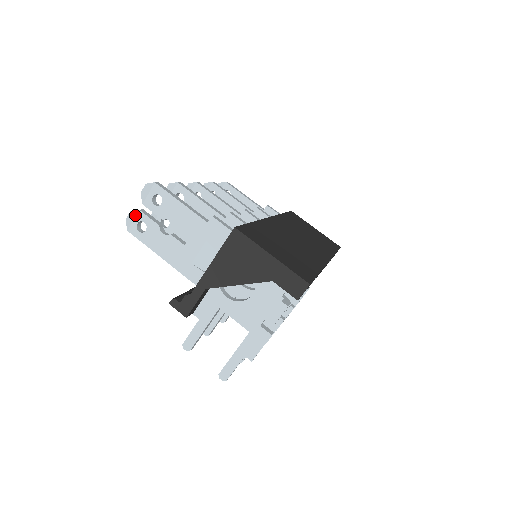
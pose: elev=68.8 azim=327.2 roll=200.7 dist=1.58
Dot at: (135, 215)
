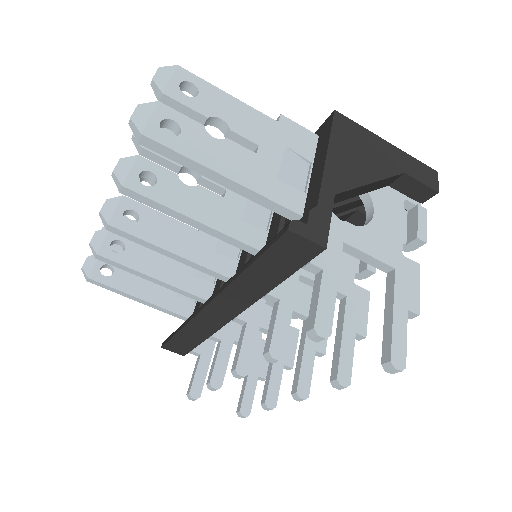
Dot at: (152, 109)
